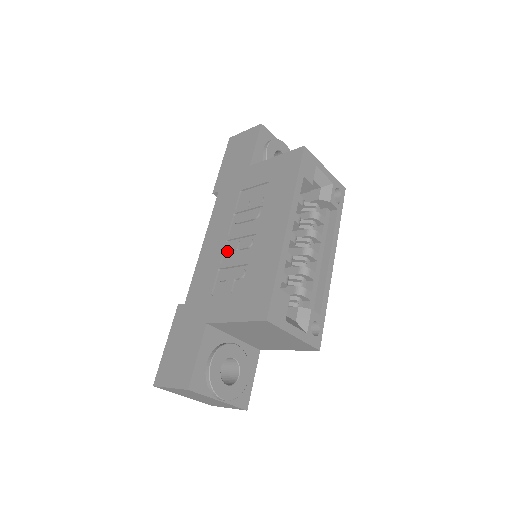
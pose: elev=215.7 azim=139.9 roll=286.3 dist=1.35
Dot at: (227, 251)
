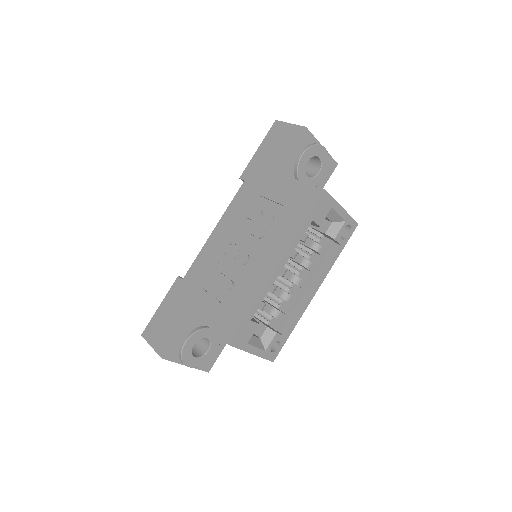
Dot at: (228, 254)
